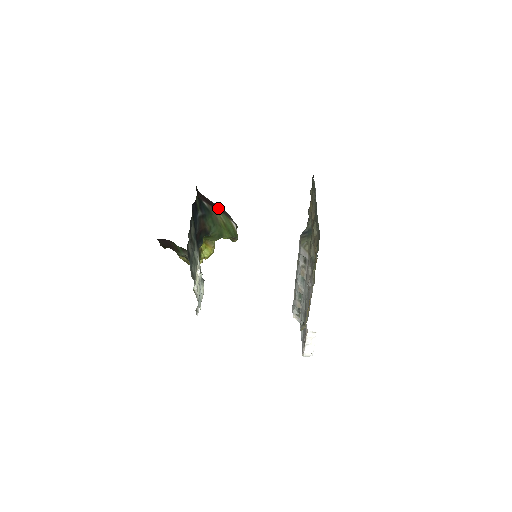
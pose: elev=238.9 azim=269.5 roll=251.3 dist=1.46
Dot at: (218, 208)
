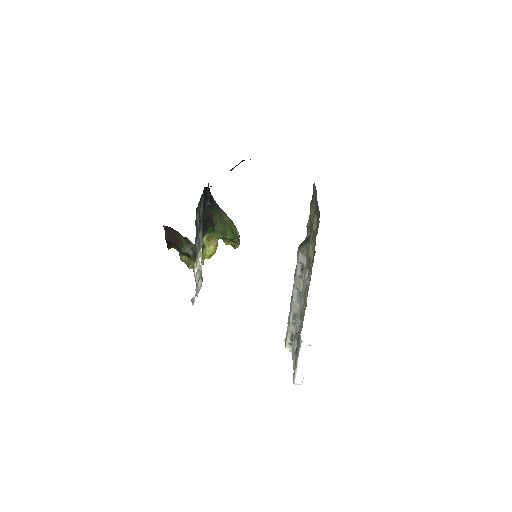
Dot at: occluded
